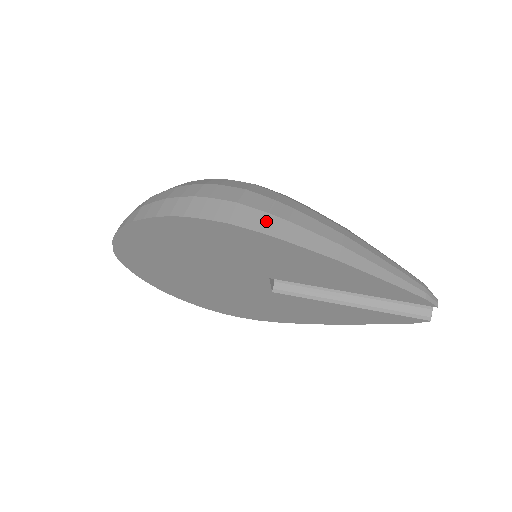
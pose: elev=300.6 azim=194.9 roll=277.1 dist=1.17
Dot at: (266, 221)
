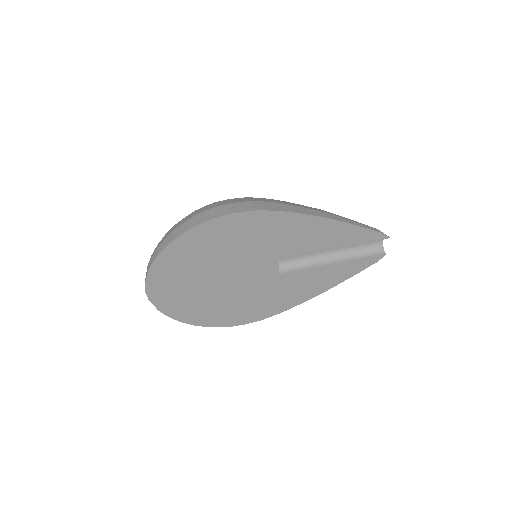
Dot at: (276, 206)
